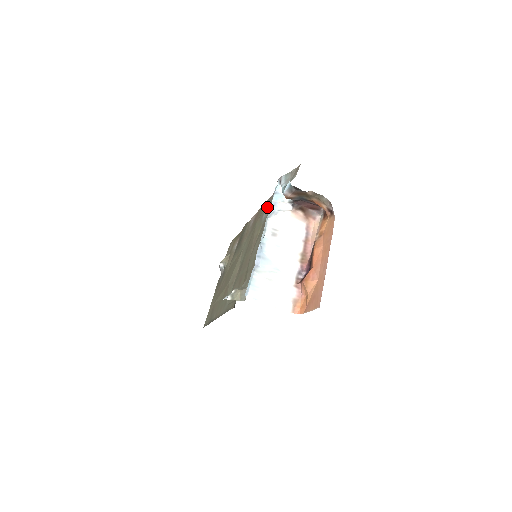
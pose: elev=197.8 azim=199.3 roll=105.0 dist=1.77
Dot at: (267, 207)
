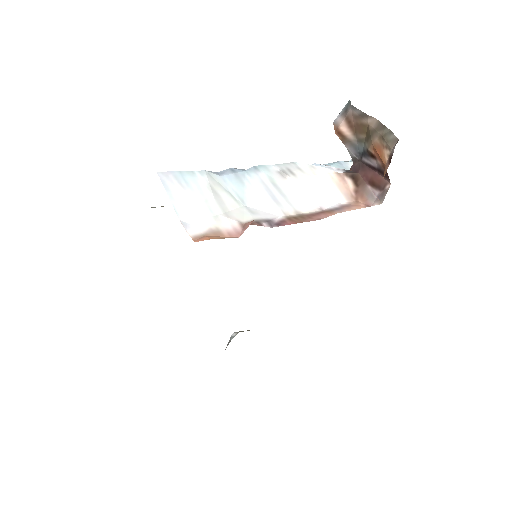
Dot at: occluded
